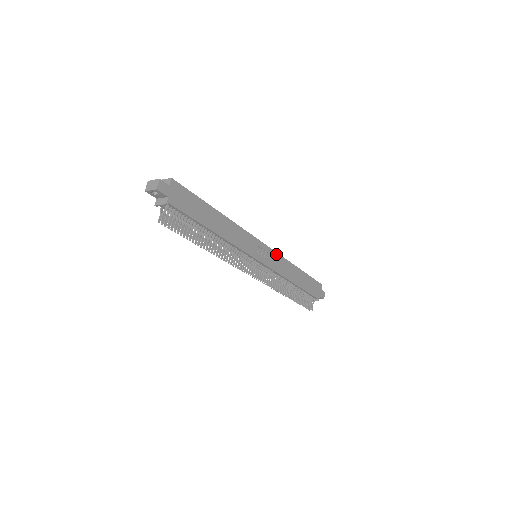
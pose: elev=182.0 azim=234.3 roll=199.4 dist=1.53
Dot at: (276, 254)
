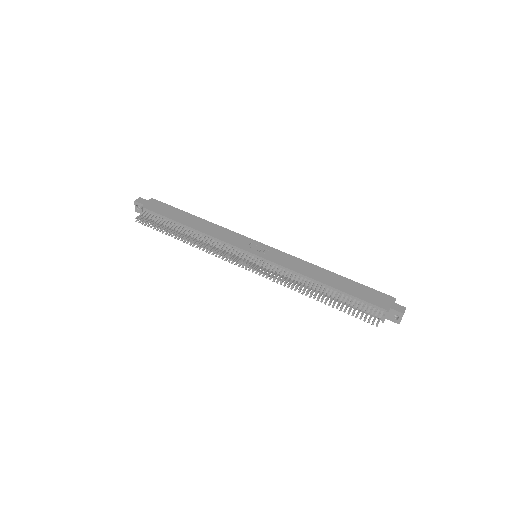
Dot at: (285, 254)
